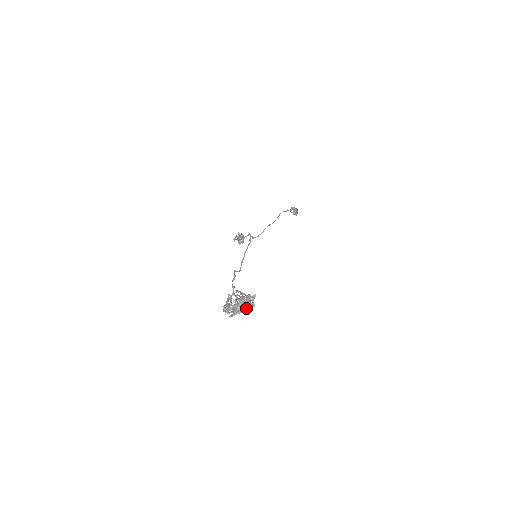
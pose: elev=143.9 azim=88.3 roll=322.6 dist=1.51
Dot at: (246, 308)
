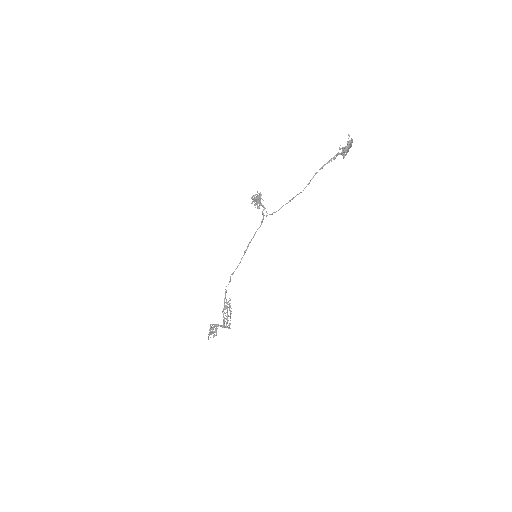
Dot at: occluded
